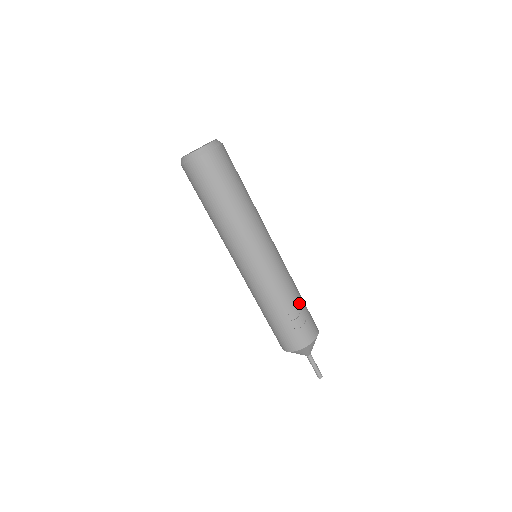
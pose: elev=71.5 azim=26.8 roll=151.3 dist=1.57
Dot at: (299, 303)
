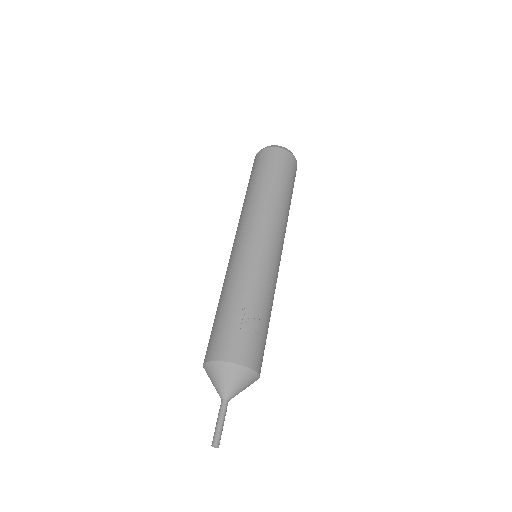
Dot at: (263, 316)
